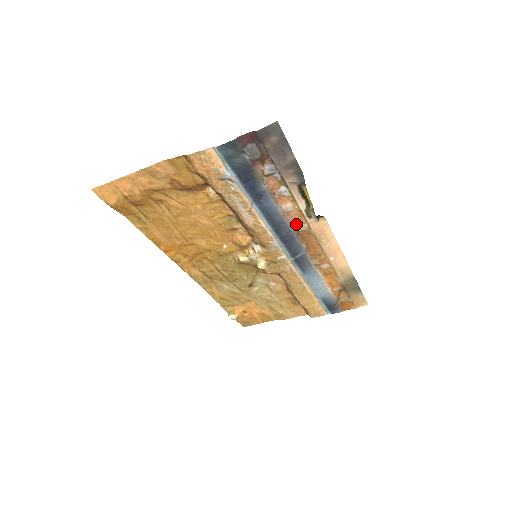
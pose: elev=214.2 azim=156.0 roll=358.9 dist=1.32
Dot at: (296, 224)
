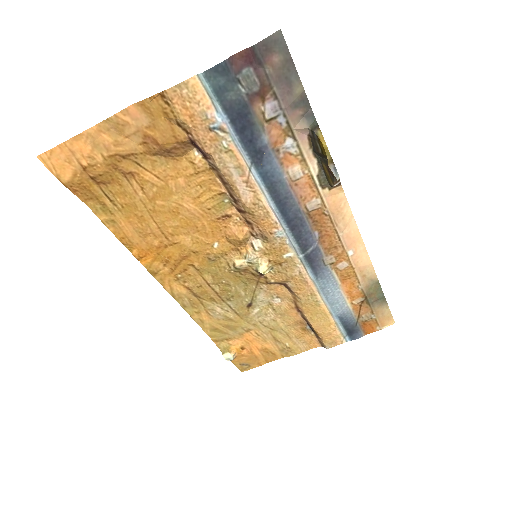
Dot at: (306, 200)
